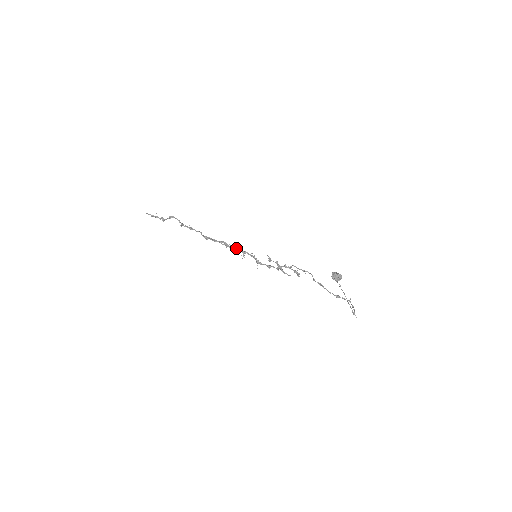
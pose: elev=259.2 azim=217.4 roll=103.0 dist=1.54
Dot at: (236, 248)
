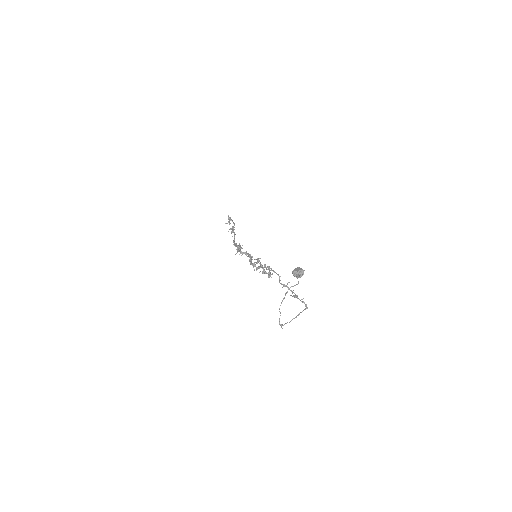
Dot at: (241, 252)
